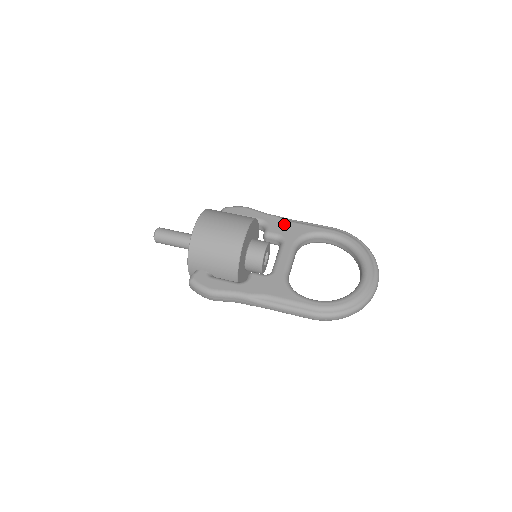
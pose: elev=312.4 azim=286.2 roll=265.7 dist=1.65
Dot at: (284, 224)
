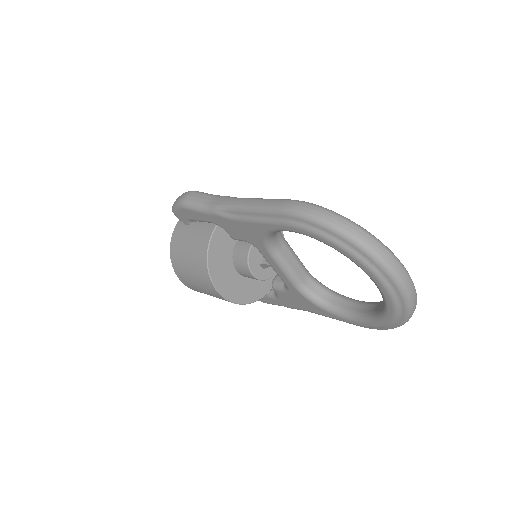
Dot at: occluded
